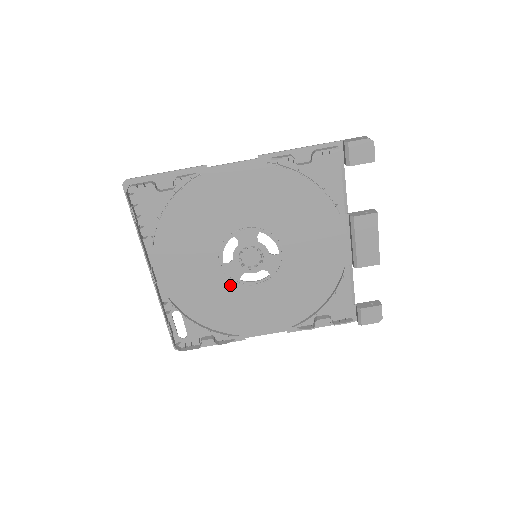
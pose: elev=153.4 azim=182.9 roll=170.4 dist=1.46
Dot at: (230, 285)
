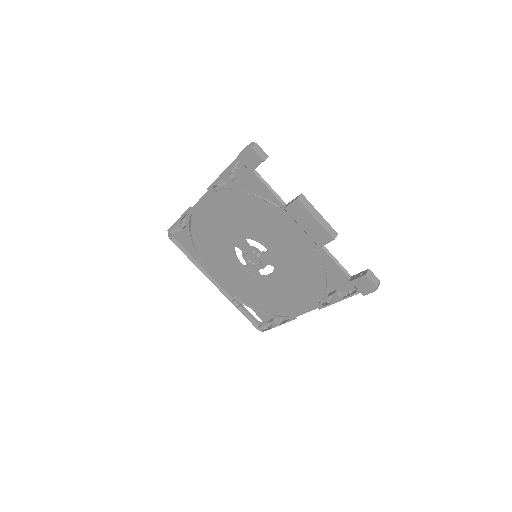
Dot at: (258, 280)
